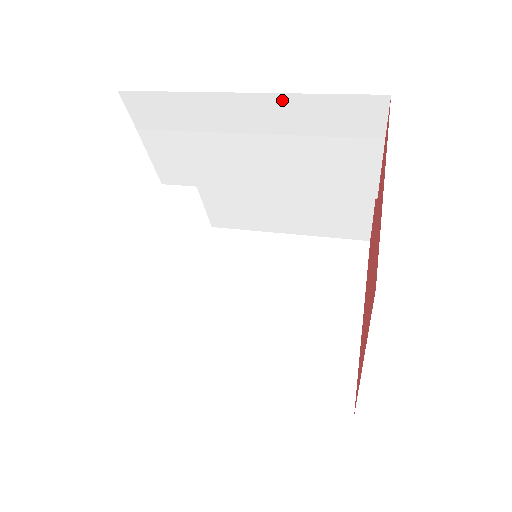
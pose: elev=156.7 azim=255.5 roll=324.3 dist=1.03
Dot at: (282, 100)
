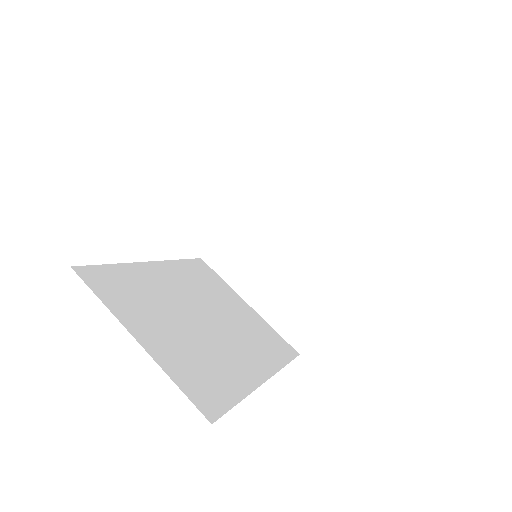
Dot at: occluded
